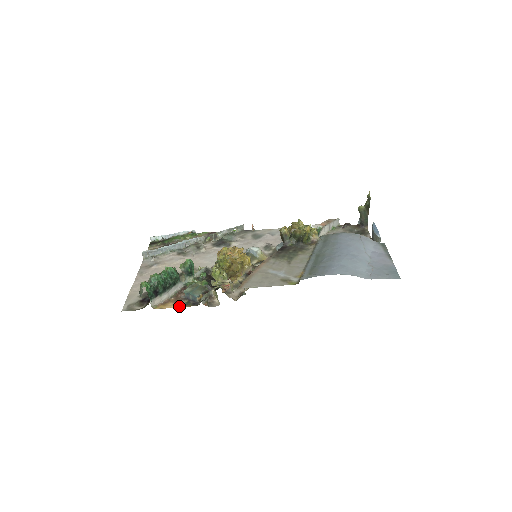
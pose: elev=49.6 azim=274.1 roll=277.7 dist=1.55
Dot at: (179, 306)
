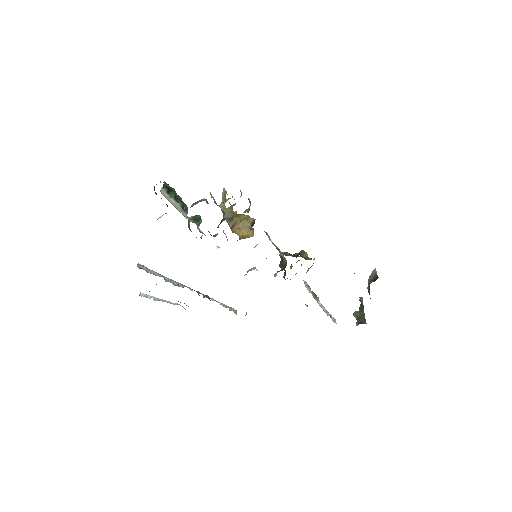
Dot at: occluded
